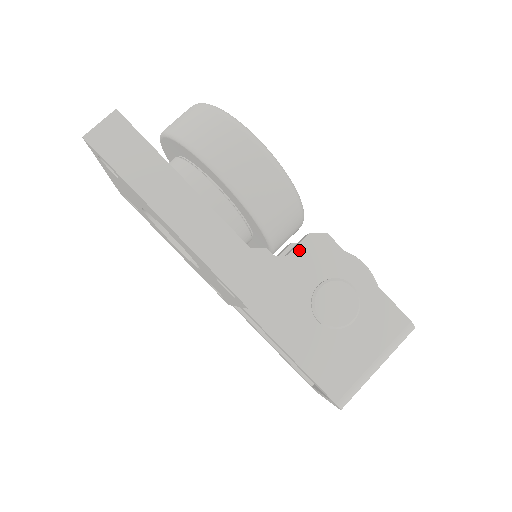
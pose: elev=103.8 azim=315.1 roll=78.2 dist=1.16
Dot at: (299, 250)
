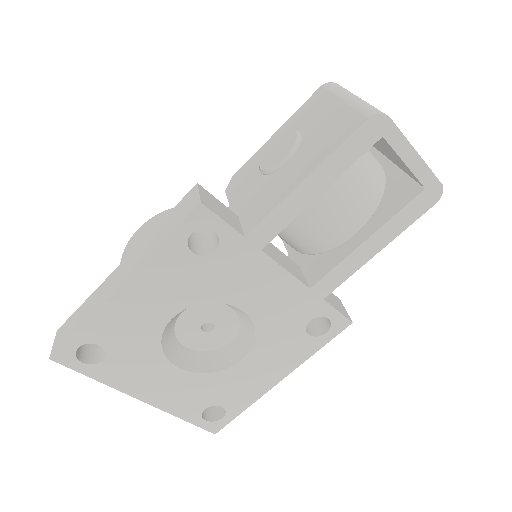
Dot at: (231, 196)
